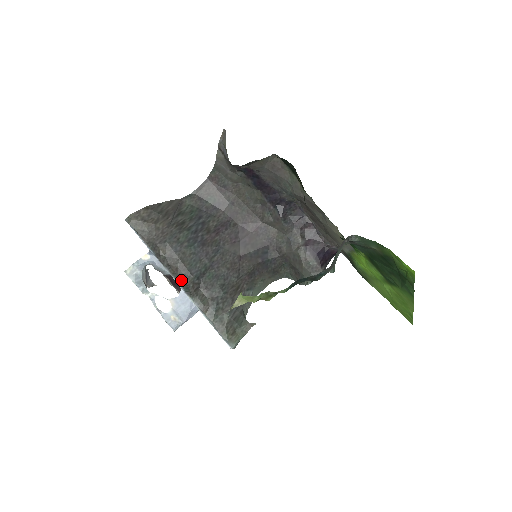
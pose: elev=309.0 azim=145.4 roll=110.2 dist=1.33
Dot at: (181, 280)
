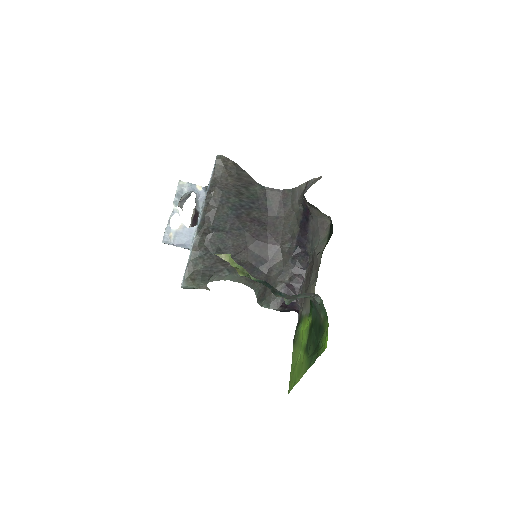
Dot at: (204, 218)
